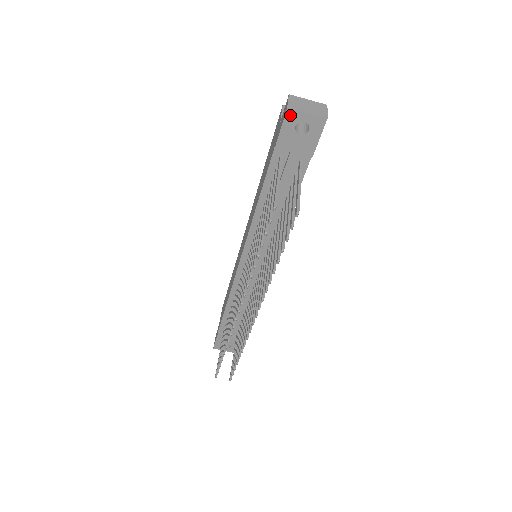
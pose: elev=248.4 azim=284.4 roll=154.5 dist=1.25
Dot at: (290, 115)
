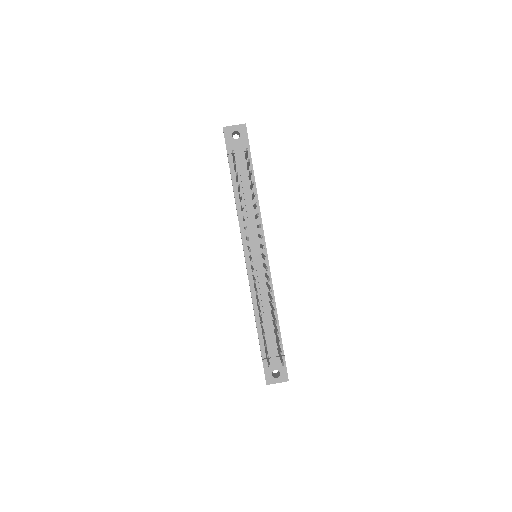
Dot at: (226, 131)
